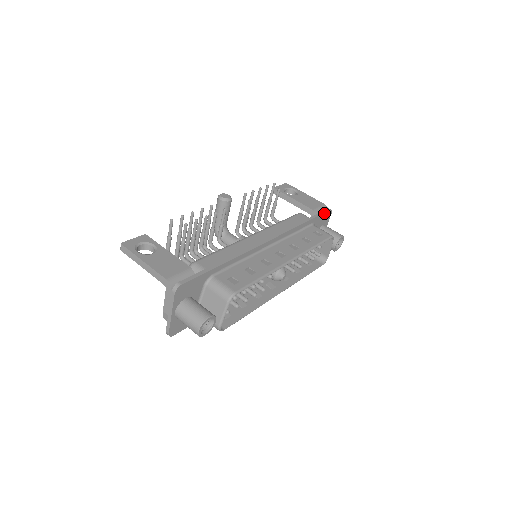
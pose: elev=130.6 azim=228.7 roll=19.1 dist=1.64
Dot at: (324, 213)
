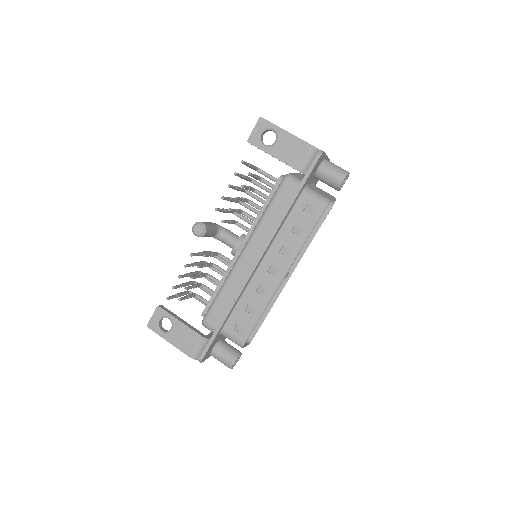
Dot at: (312, 169)
